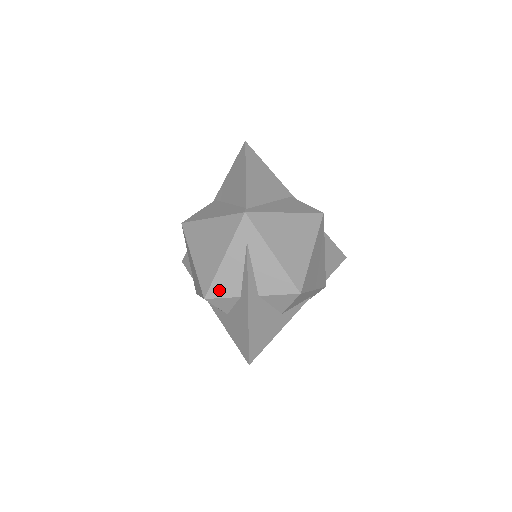
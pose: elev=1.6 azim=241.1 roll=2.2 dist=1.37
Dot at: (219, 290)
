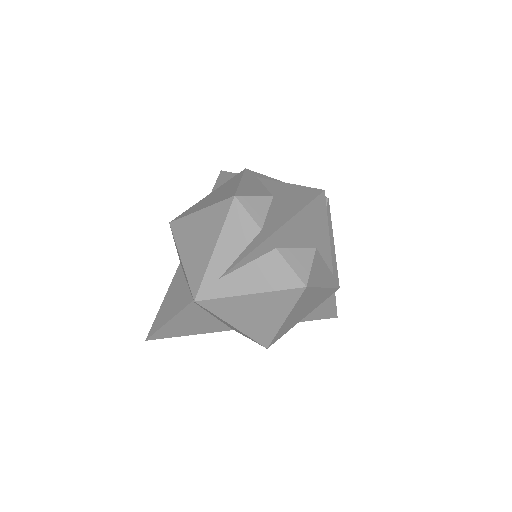
Dot at: (248, 193)
